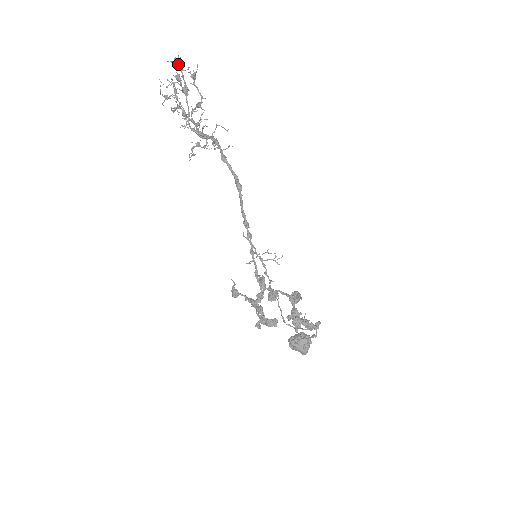
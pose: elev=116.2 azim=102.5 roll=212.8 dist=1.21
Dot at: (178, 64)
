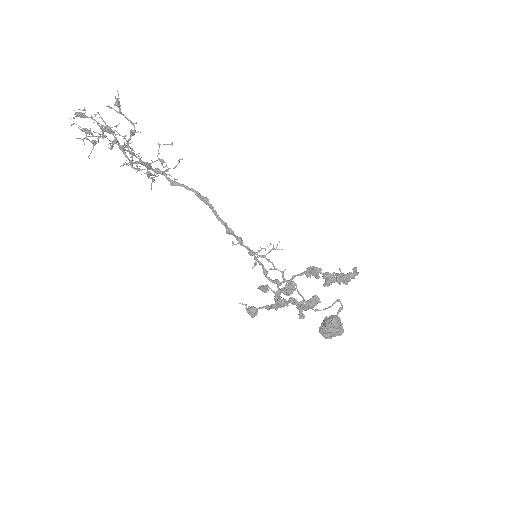
Dot at: (84, 114)
